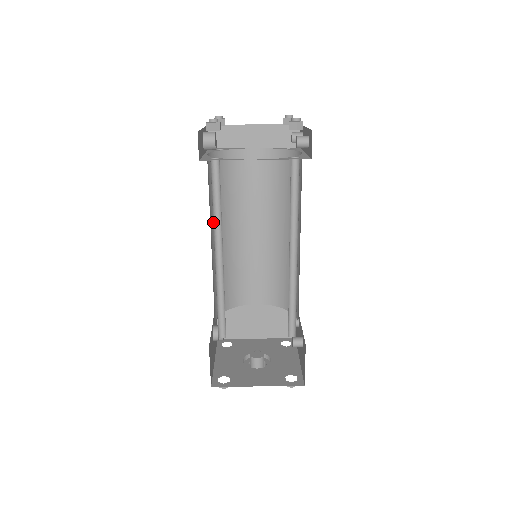
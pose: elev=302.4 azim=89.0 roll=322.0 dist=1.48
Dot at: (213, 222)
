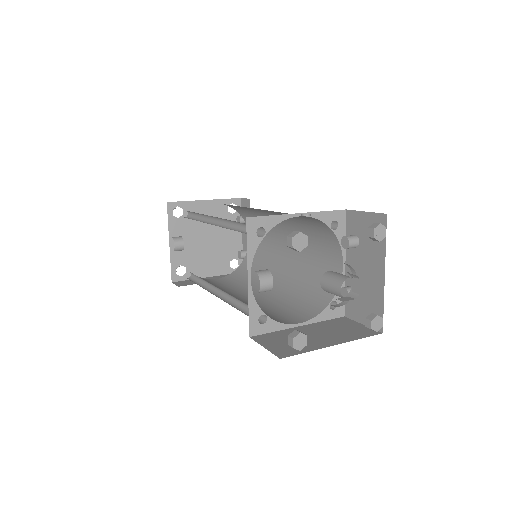
Dot at: occluded
